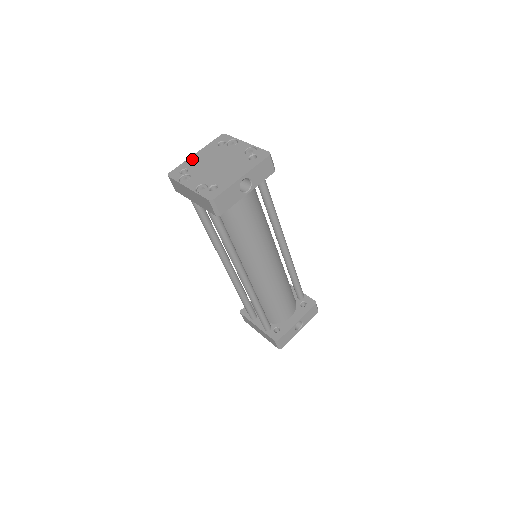
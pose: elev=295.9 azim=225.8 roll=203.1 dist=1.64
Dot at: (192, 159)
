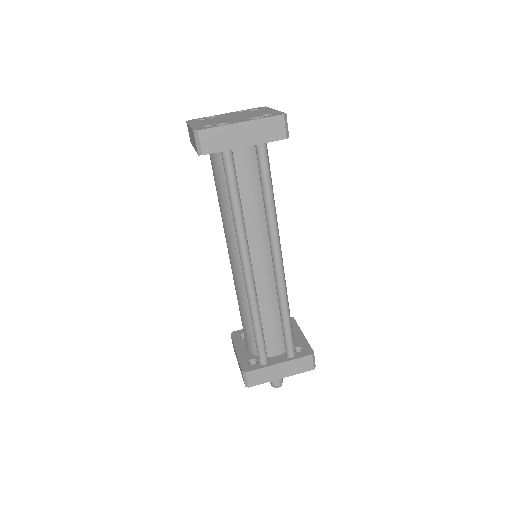
Dot at: (196, 125)
